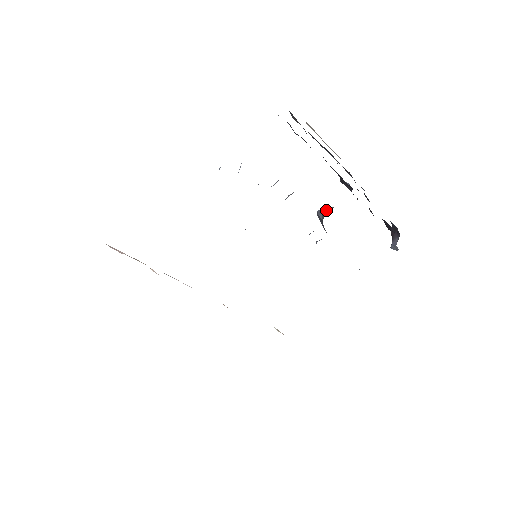
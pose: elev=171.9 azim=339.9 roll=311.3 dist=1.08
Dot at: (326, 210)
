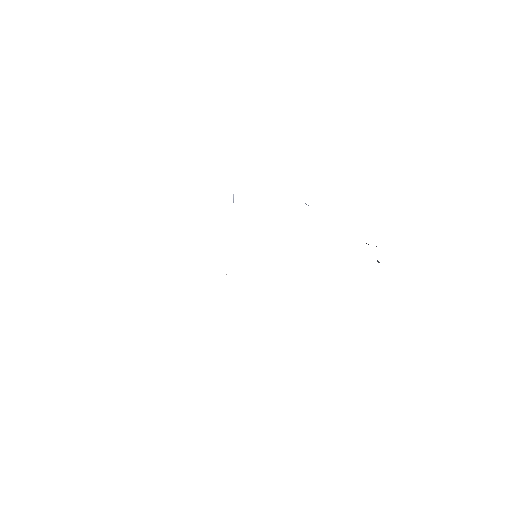
Dot at: occluded
